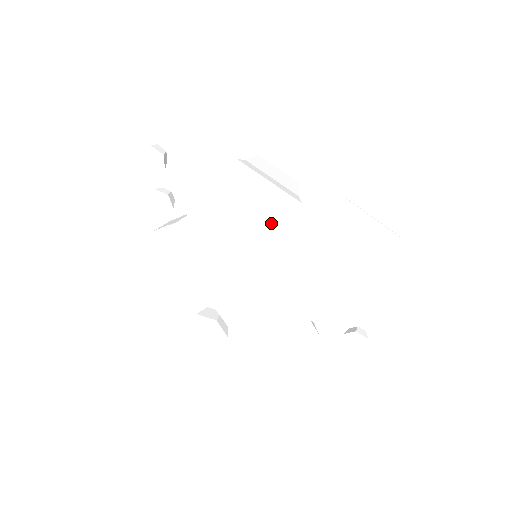
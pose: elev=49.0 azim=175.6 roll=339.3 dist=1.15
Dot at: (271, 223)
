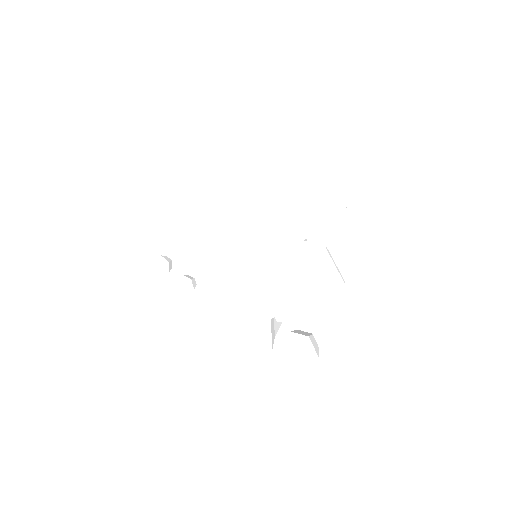
Dot at: (215, 216)
